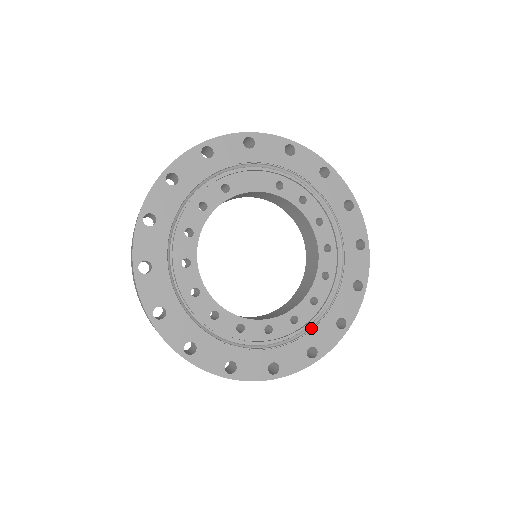
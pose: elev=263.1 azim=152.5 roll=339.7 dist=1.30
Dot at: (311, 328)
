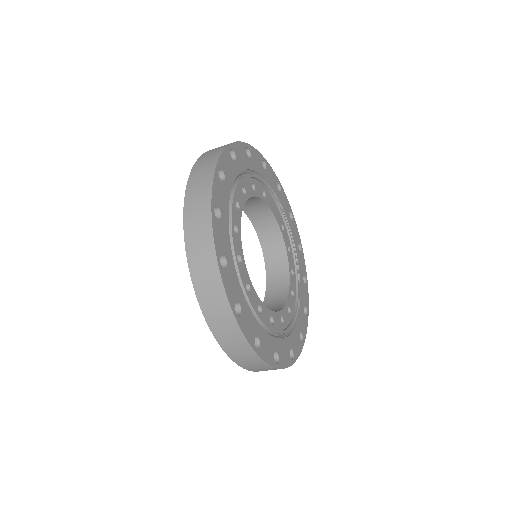
Dot at: (279, 337)
